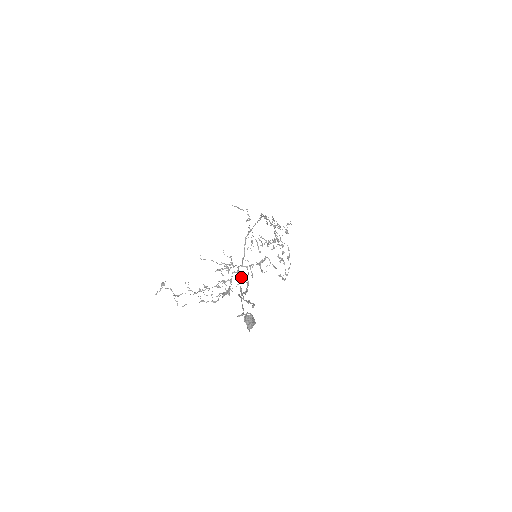
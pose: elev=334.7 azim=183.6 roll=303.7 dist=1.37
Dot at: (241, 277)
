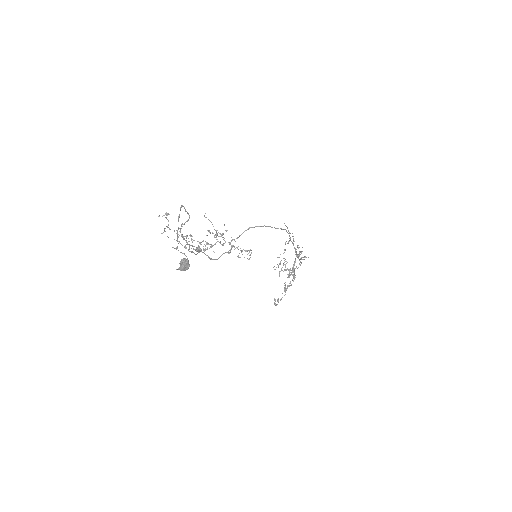
Dot at: occluded
